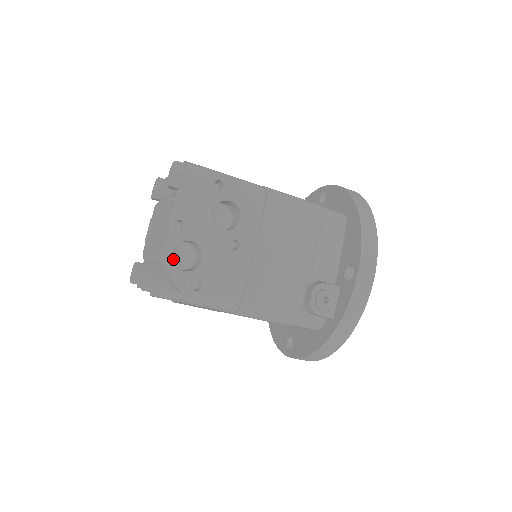
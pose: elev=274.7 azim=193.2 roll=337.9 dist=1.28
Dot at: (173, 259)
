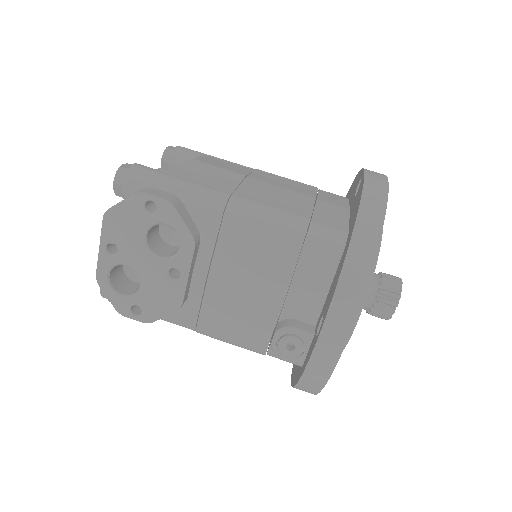
Dot at: (110, 281)
